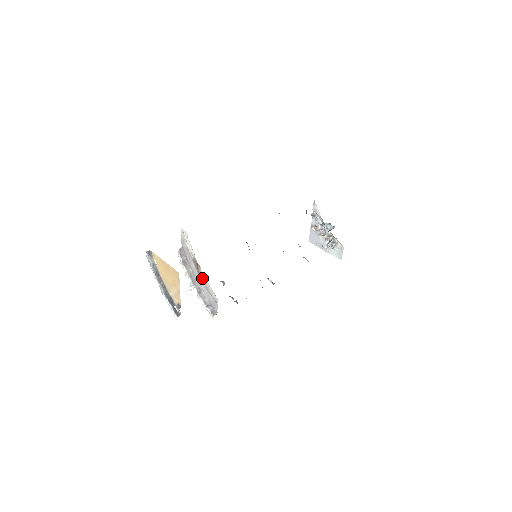
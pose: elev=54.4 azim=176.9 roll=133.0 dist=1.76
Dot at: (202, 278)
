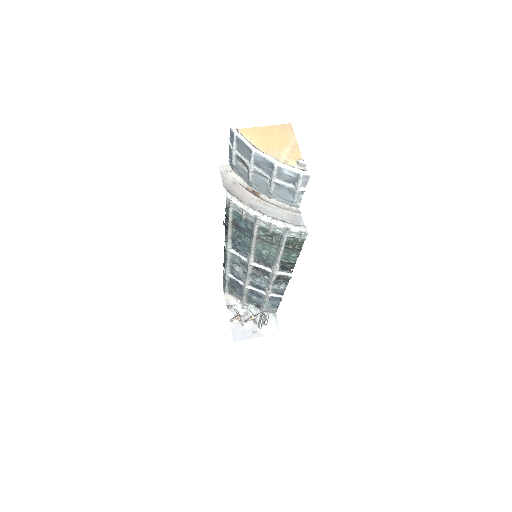
Dot at: (267, 202)
